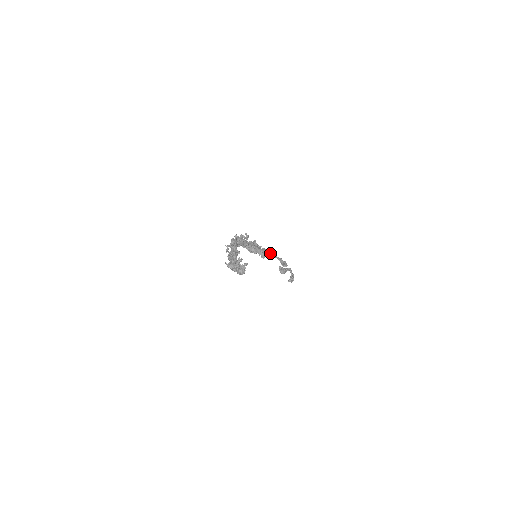
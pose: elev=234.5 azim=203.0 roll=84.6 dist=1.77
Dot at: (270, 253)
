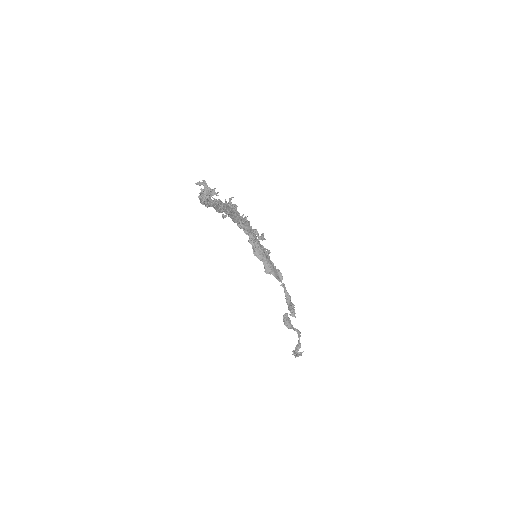
Dot at: (278, 275)
